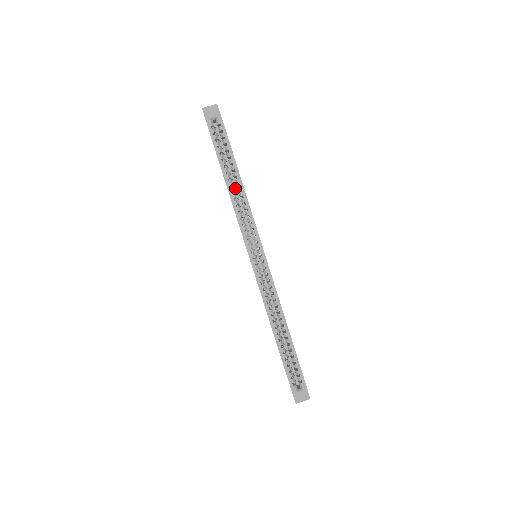
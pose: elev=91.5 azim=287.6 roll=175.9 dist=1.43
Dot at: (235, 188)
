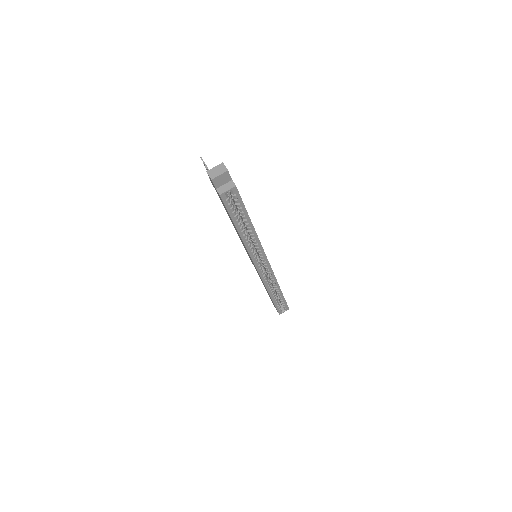
Dot at: occluded
